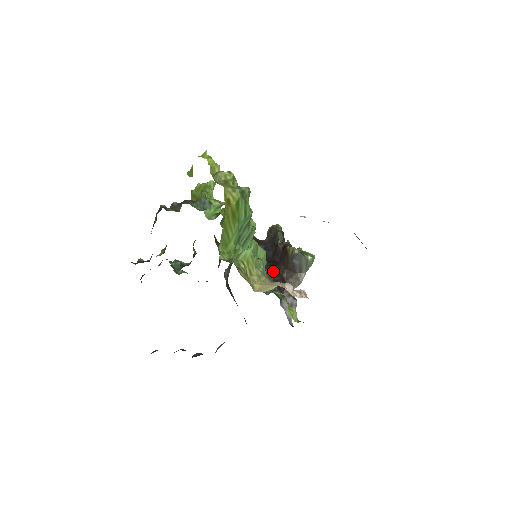
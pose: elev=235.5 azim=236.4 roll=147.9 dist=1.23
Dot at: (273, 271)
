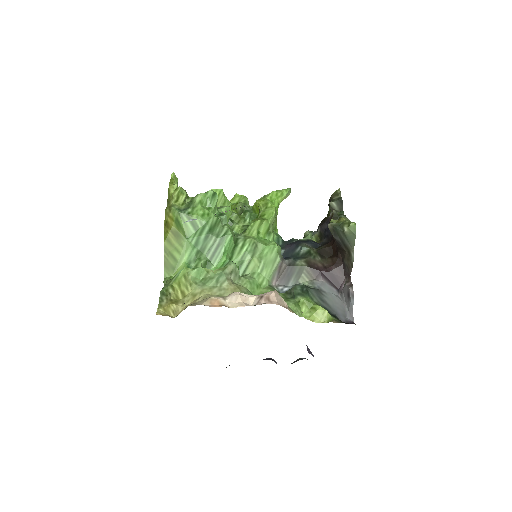
Dot at: (324, 256)
